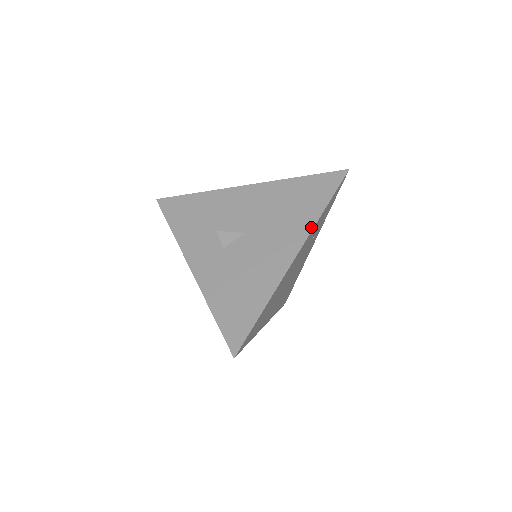
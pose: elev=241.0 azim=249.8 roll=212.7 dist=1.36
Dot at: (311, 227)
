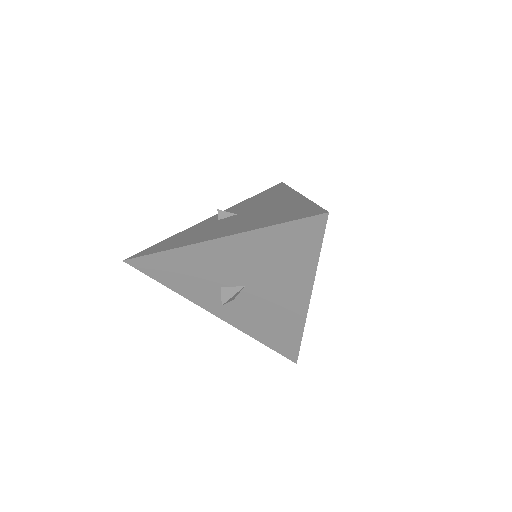
Dot at: (312, 278)
